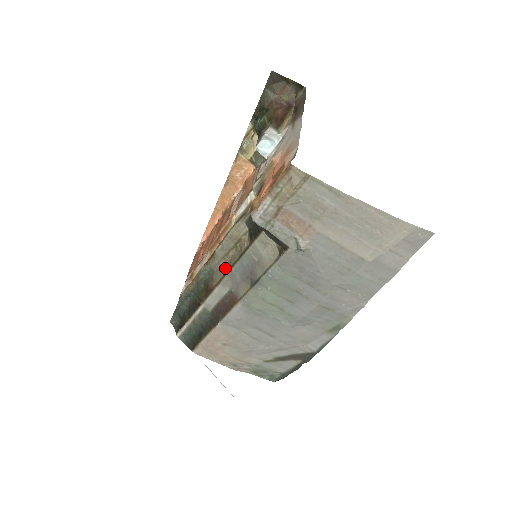
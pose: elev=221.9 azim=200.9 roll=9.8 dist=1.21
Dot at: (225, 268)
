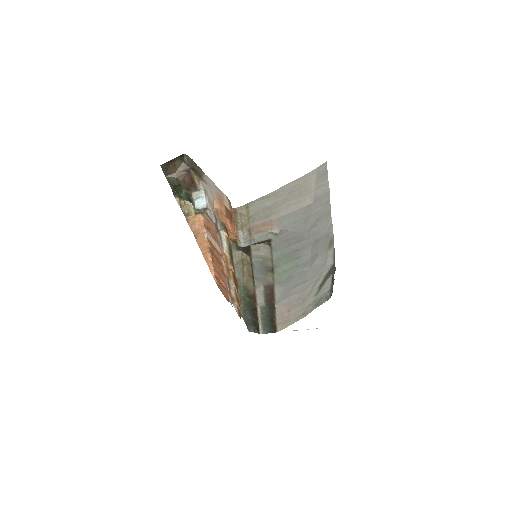
Dot at: (250, 279)
